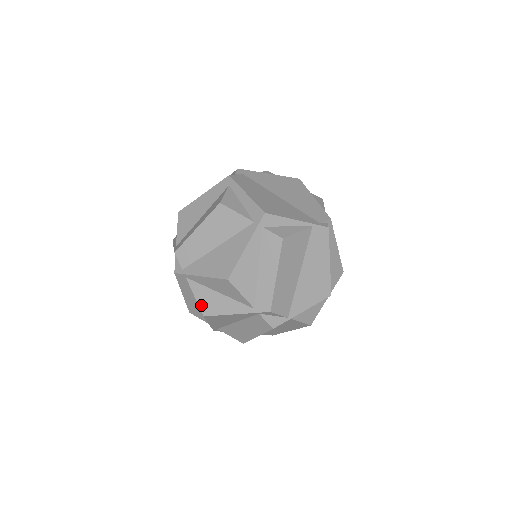
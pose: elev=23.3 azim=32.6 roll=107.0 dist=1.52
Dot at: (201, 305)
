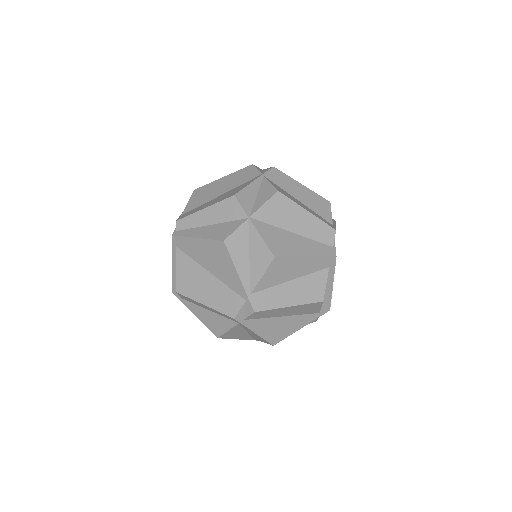
Dot at: (225, 334)
